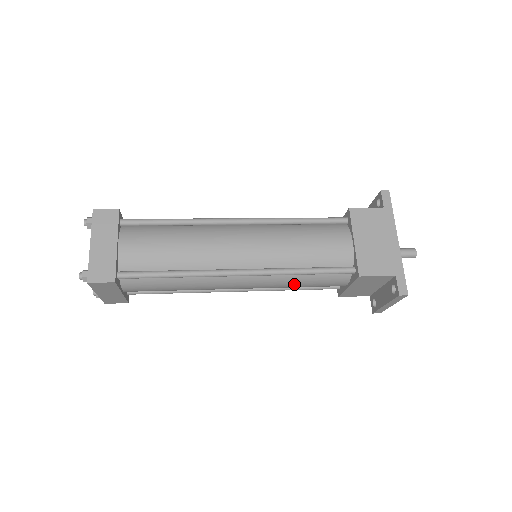
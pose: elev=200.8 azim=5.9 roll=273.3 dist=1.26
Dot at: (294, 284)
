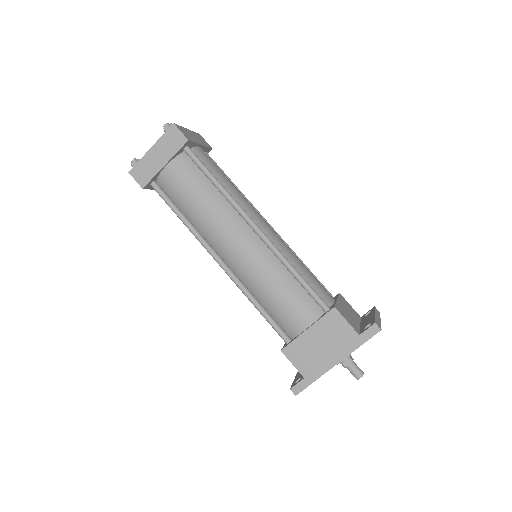
Dot at: occluded
